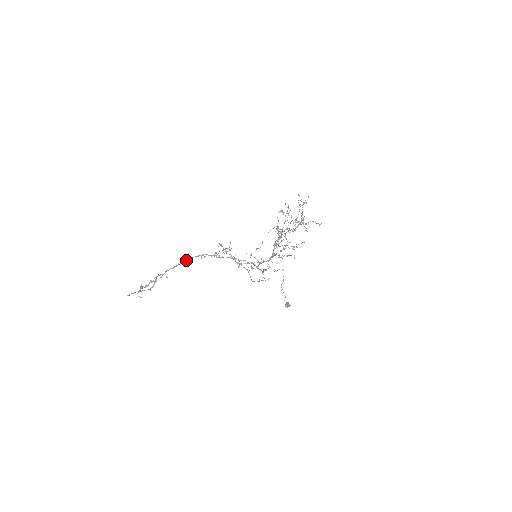
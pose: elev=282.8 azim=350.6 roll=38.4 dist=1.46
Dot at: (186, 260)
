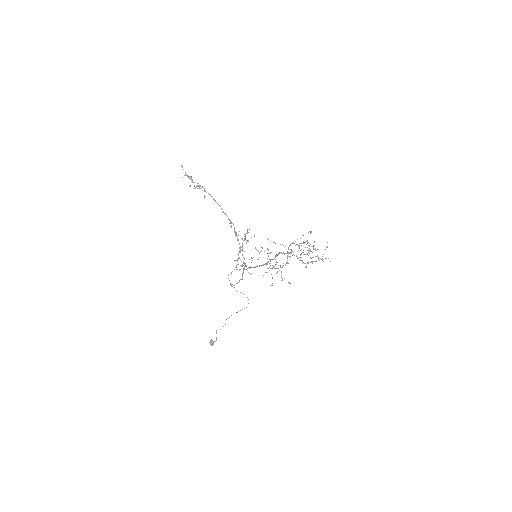
Dot at: occluded
